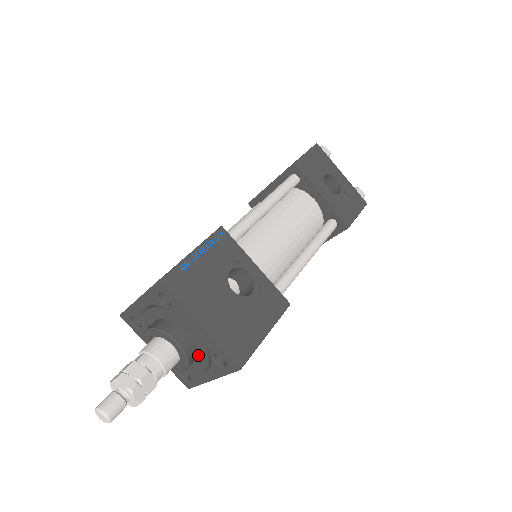
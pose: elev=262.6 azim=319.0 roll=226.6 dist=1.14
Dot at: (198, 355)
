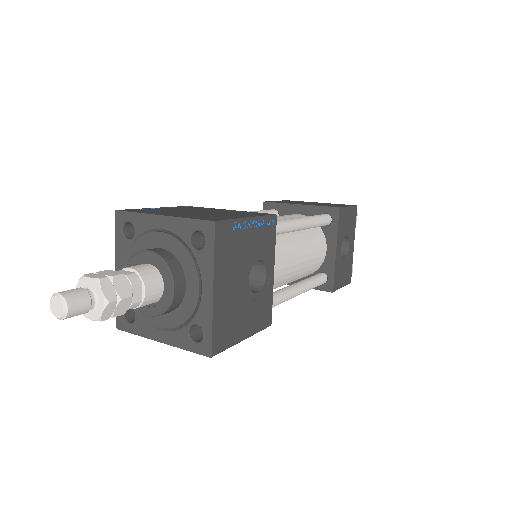
Dot at: (173, 311)
